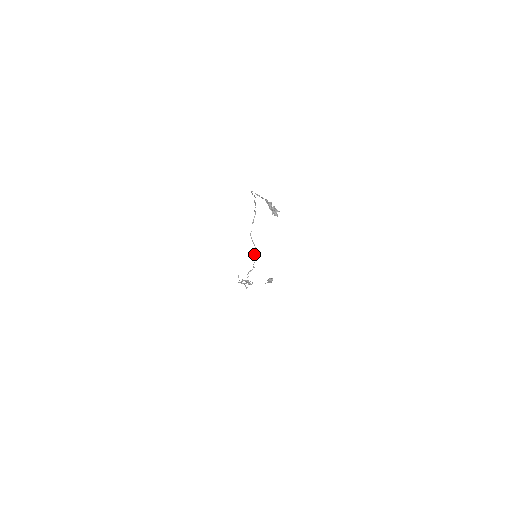
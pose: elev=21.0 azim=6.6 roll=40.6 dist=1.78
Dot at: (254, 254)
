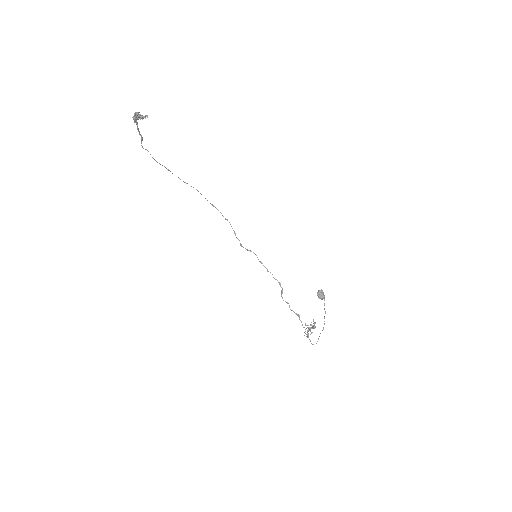
Dot at: (259, 261)
